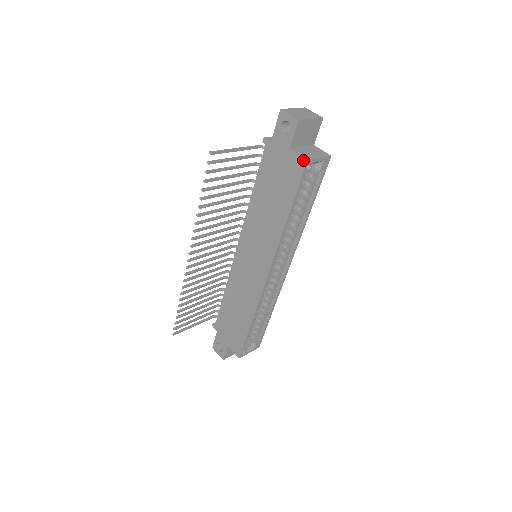
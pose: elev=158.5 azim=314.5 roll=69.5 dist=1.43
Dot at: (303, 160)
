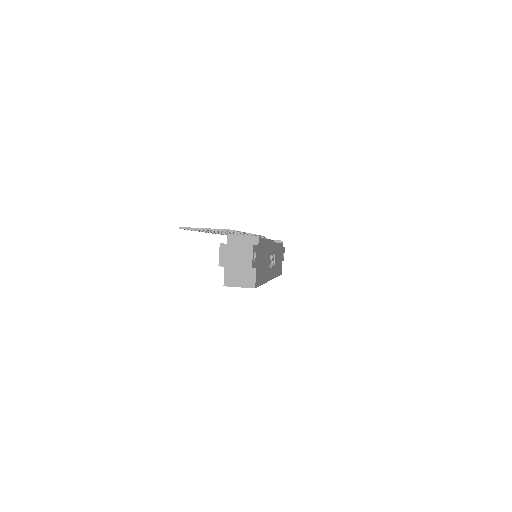
Dot at: (224, 282)
